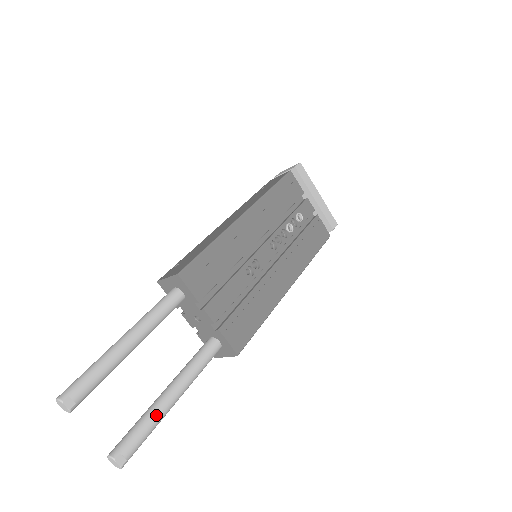
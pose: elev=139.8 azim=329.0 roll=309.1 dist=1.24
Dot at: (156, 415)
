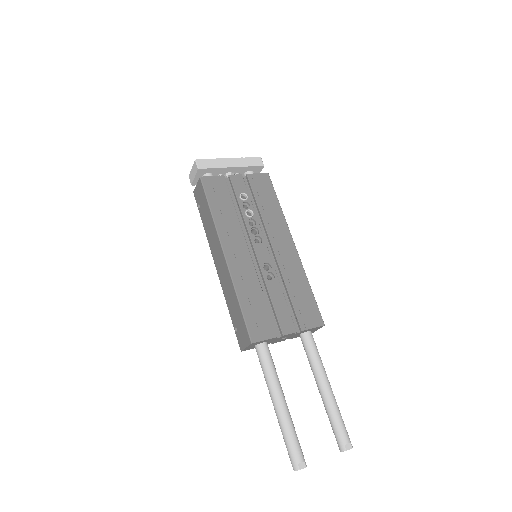
Dot at: (334, 408)
